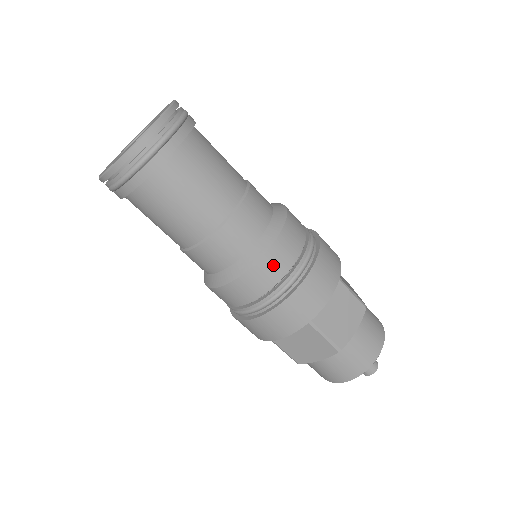
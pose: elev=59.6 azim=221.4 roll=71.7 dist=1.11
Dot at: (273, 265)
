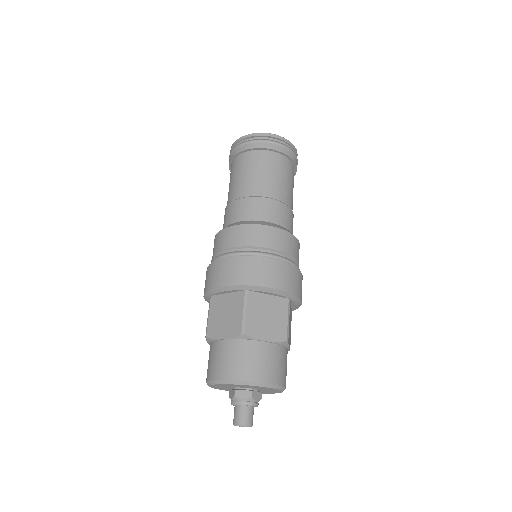
Dot at: (263, 235)
